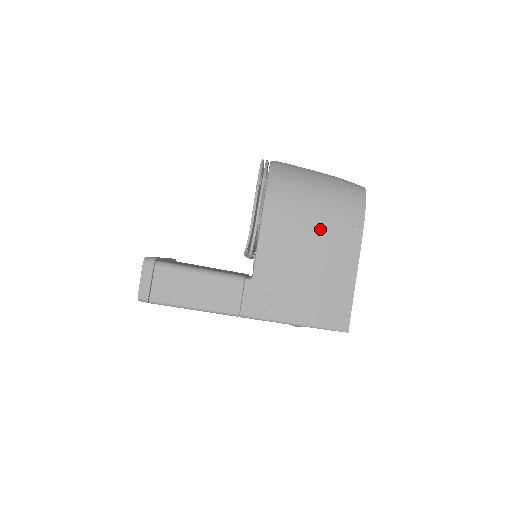
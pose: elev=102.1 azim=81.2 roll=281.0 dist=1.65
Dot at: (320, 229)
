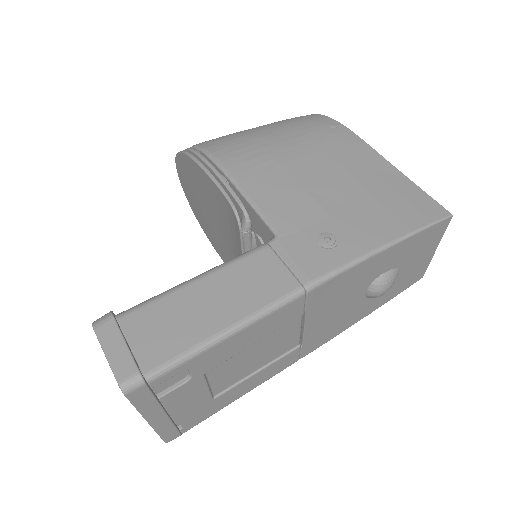
Dot at: (301, 145)
